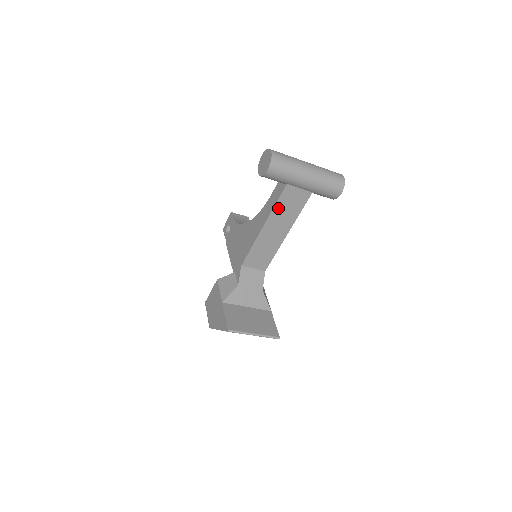
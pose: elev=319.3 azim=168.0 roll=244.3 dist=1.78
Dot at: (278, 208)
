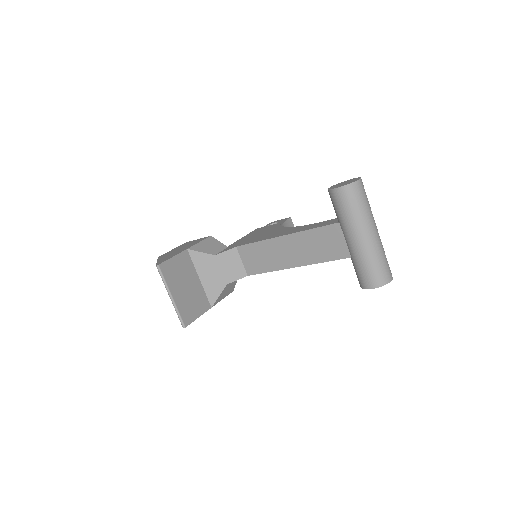
Dot at: (311, 235)
